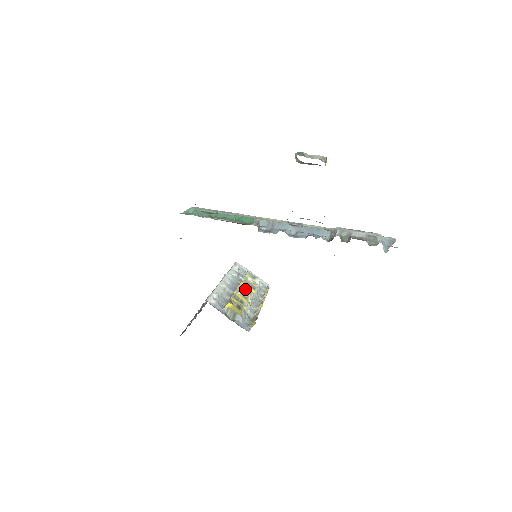
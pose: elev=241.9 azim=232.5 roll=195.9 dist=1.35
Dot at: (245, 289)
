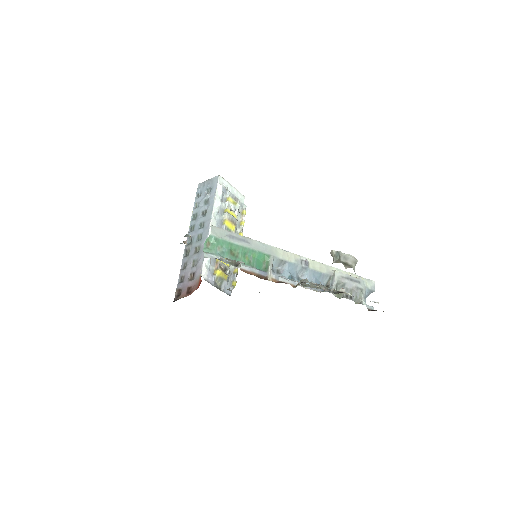
Dot at: (228, 230)
